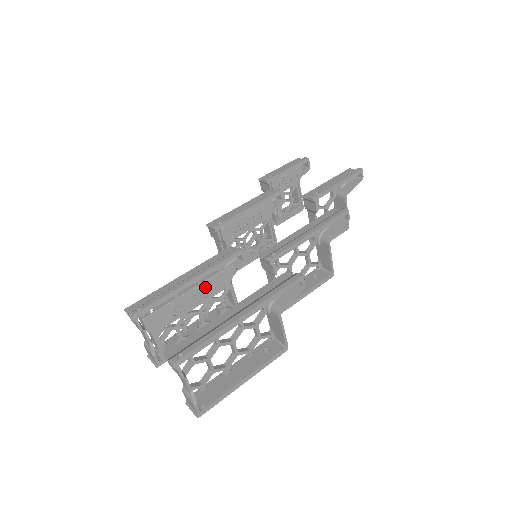
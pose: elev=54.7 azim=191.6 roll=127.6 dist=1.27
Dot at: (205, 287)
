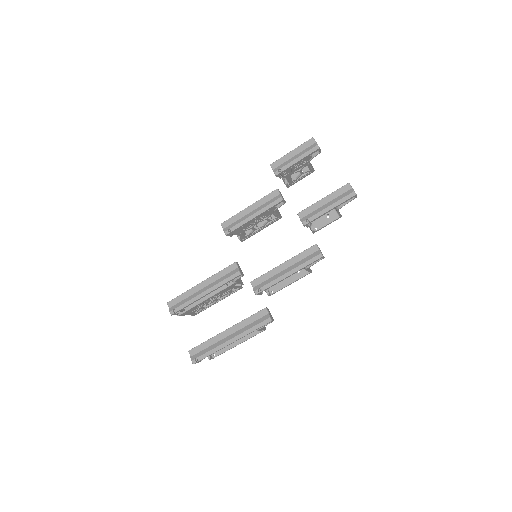
Dot at: (215, 295)
